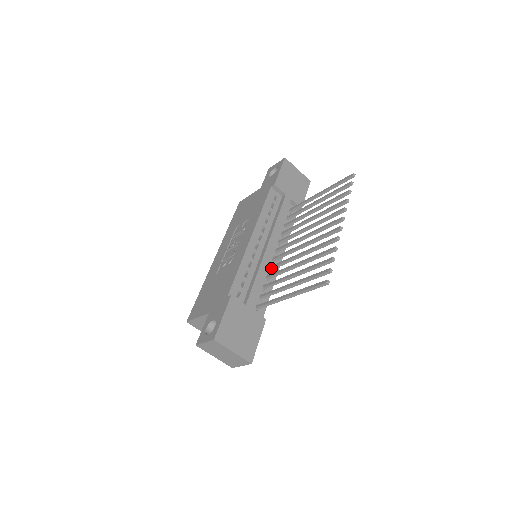
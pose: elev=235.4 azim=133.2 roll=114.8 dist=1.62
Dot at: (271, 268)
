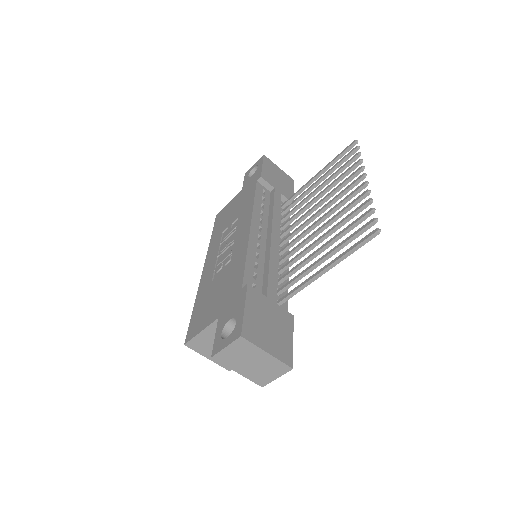
Dot at: (281, 260)
